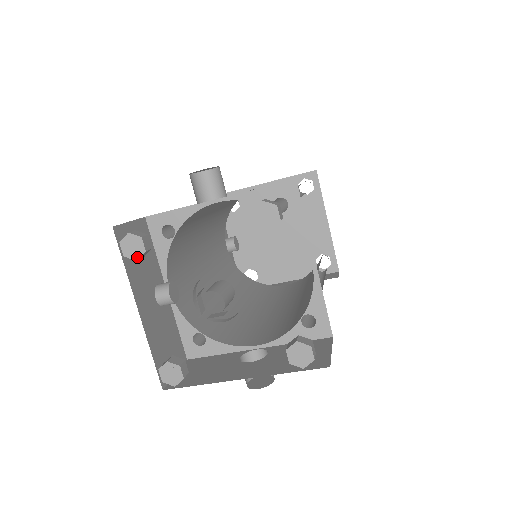
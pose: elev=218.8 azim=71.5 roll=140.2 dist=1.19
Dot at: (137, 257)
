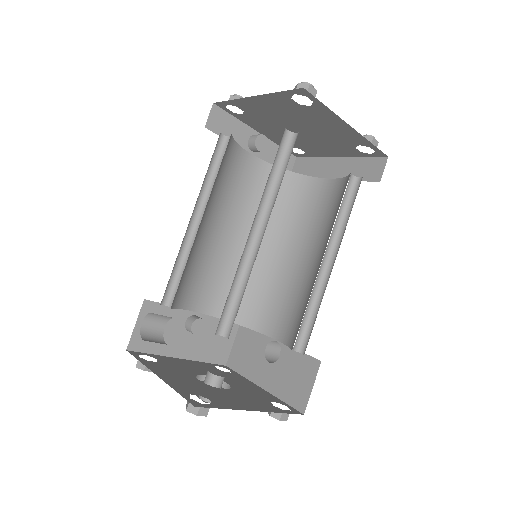
Dot at: occluded
